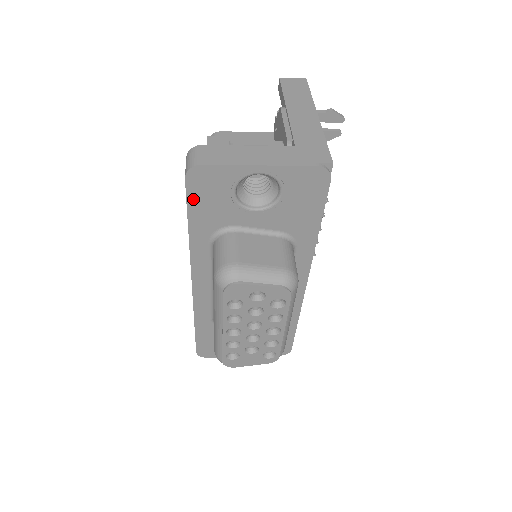
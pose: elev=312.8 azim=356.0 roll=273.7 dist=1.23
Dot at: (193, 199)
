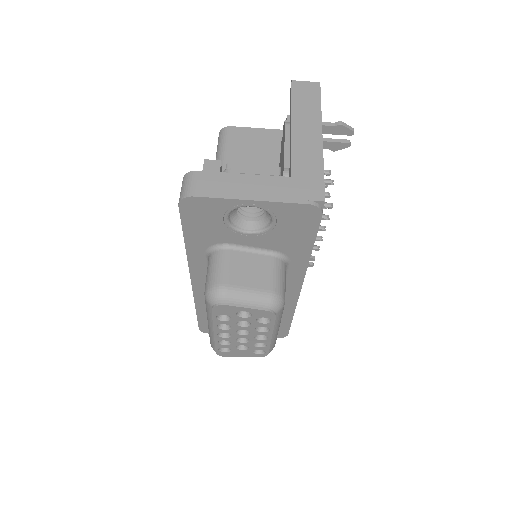
Dot at: (187, 221)
